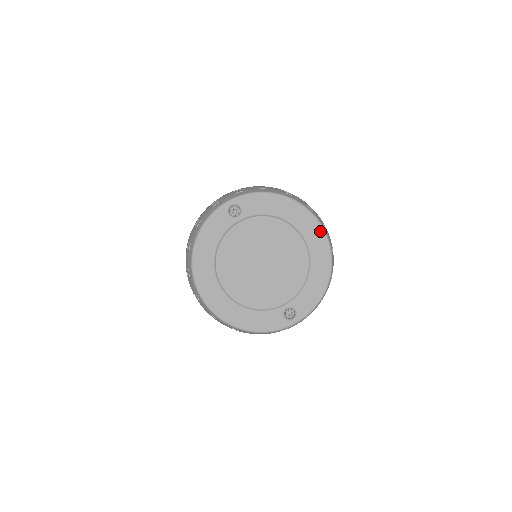
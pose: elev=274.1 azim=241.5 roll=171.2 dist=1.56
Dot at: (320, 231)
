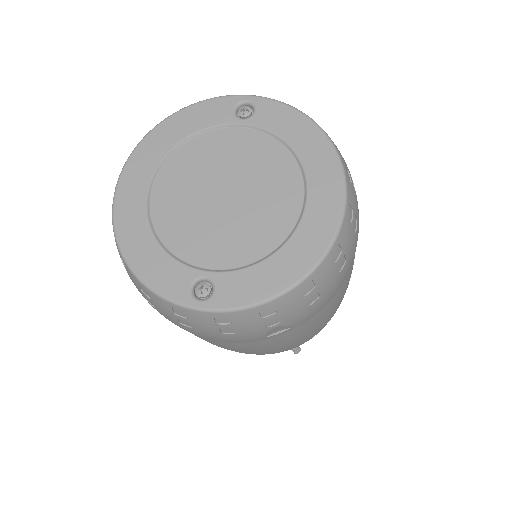
Dot at: (337, 204)
